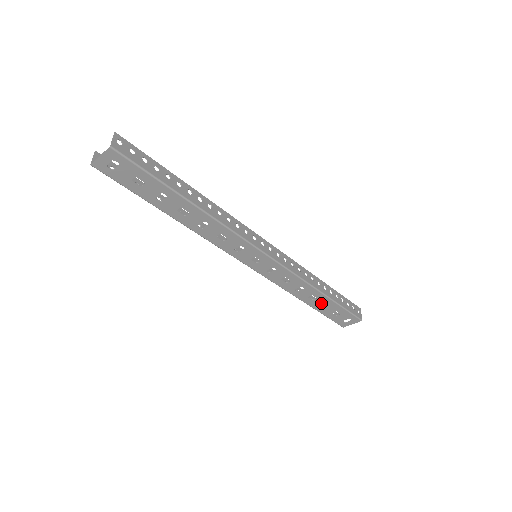
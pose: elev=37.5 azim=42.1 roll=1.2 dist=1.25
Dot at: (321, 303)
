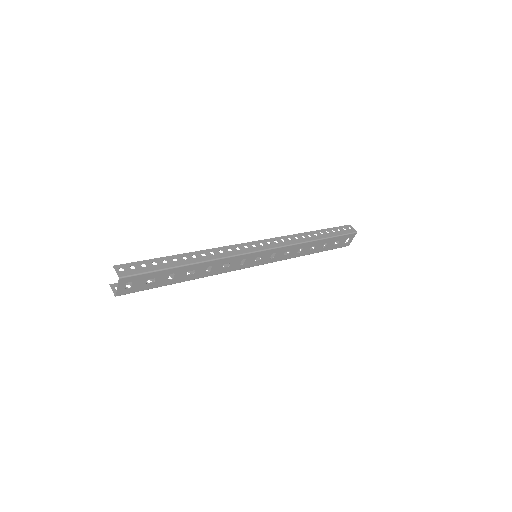
Dot at: (321, 246)
